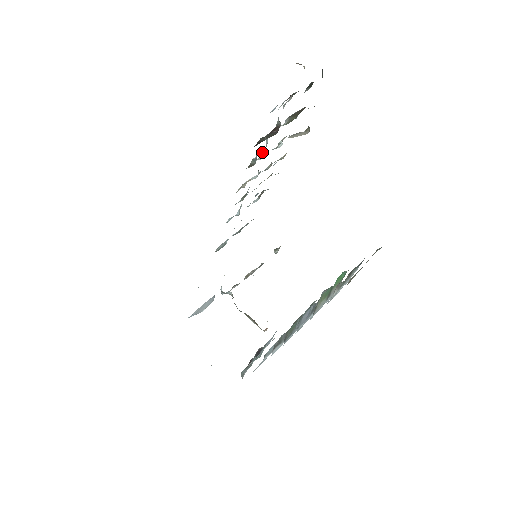
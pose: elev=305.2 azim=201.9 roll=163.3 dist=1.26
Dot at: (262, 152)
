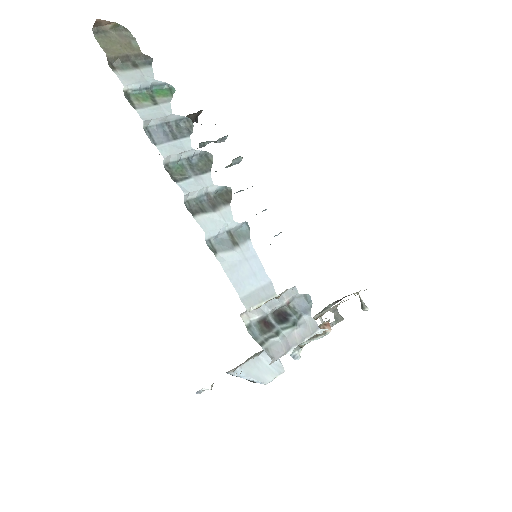
Dot at: occluded
